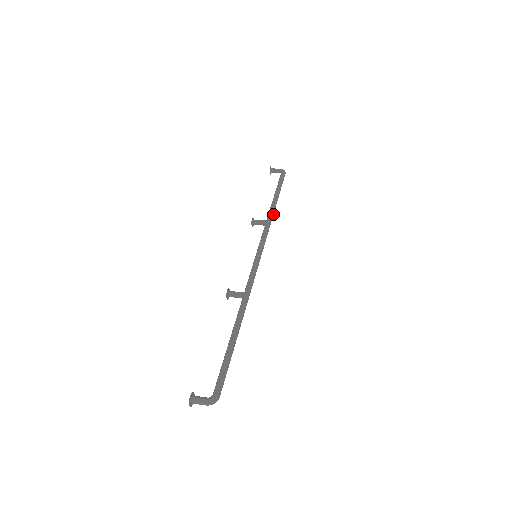
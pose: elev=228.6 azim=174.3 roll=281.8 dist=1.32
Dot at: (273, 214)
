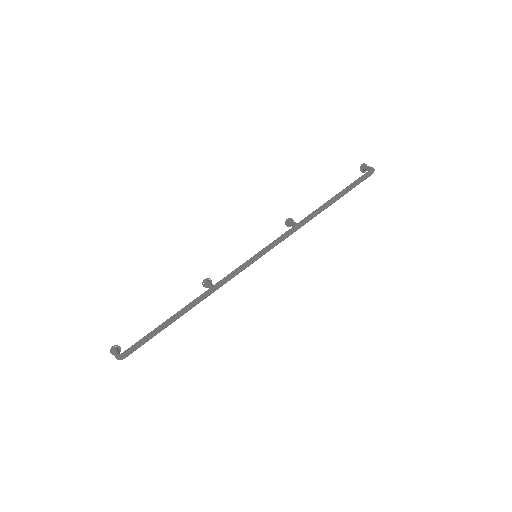
Dot at: (312, 217)
